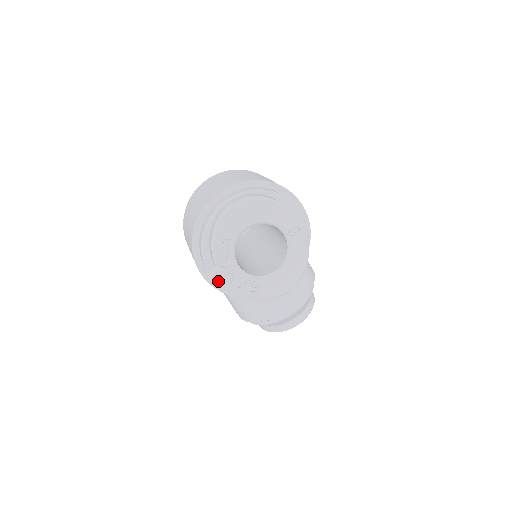
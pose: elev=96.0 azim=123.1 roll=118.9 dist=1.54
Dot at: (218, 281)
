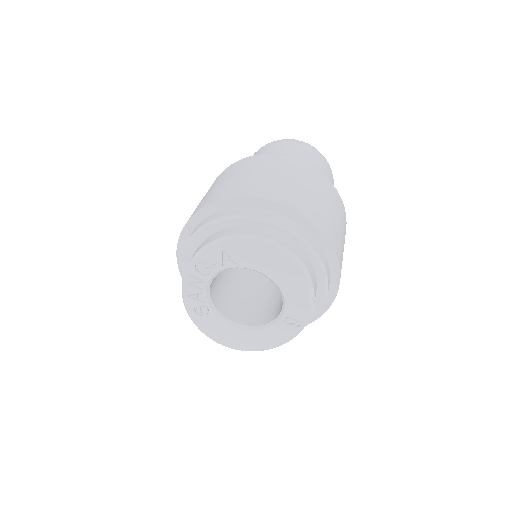
Dot at: (183, 263)
